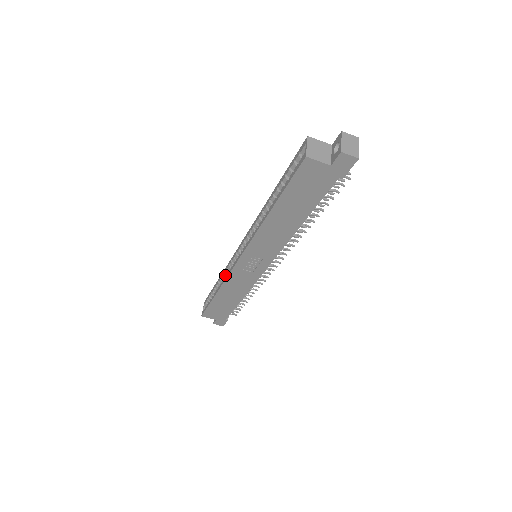
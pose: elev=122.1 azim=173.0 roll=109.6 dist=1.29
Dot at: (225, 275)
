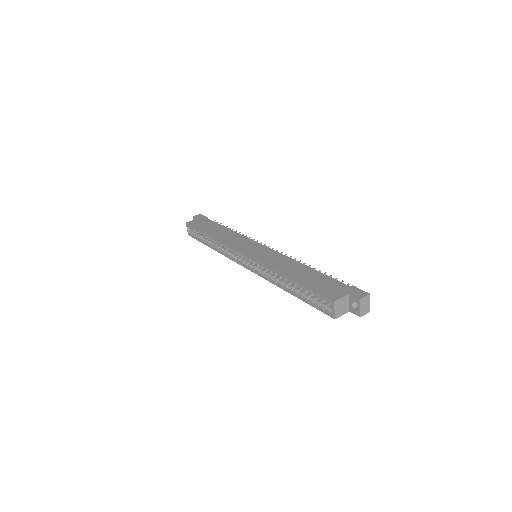
Dot at: occluded
